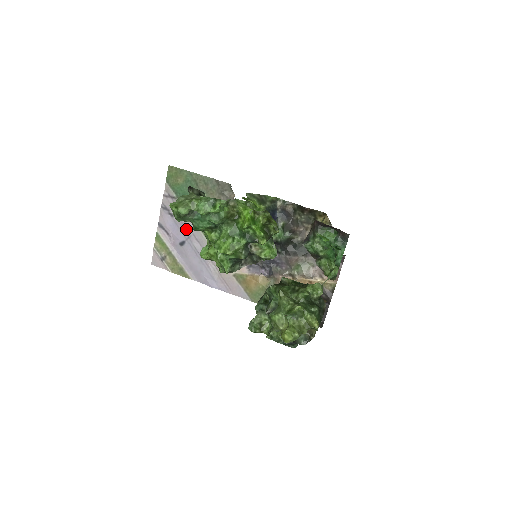
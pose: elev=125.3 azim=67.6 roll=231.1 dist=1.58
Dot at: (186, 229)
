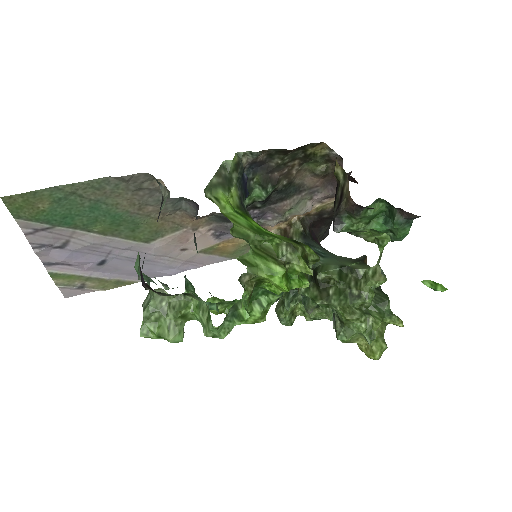
Dot at: (98, 249)
